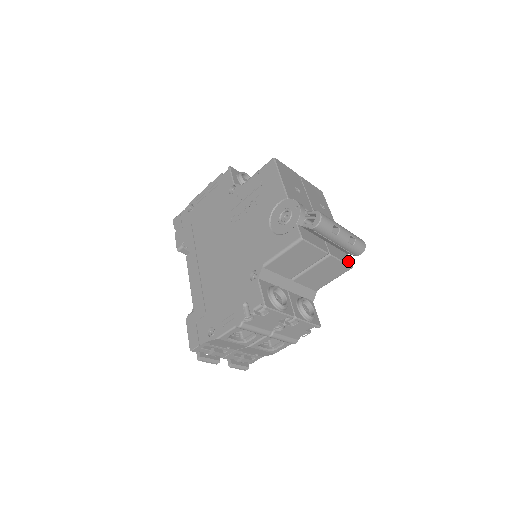
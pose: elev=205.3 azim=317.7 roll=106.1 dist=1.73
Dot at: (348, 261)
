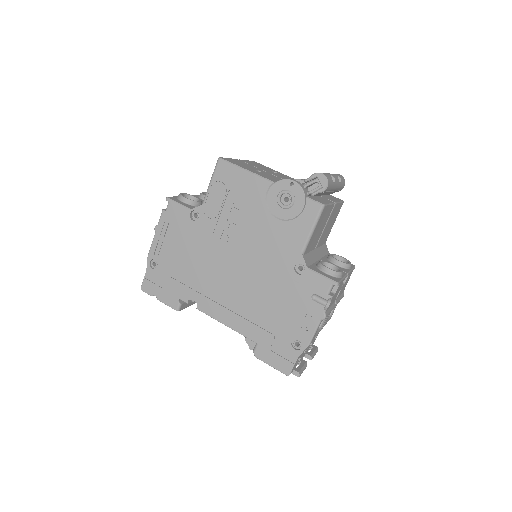
Dot at: (338, 199)
